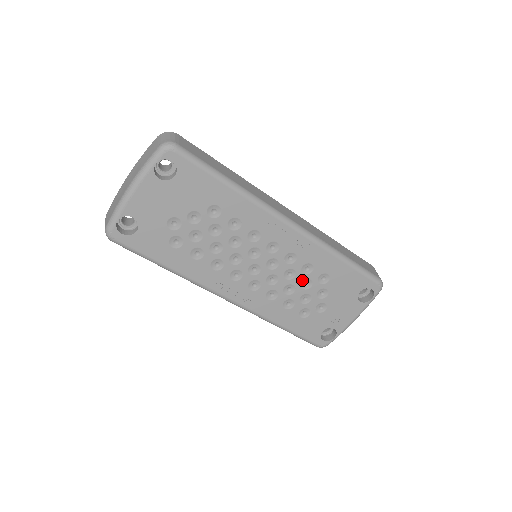
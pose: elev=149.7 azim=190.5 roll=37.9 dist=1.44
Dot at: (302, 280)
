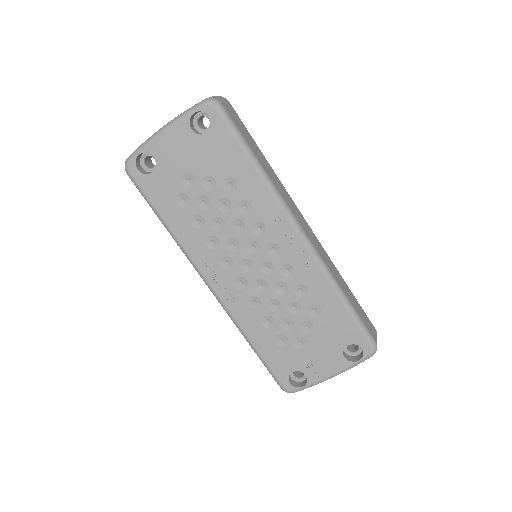
Dot at: (291, 301)
